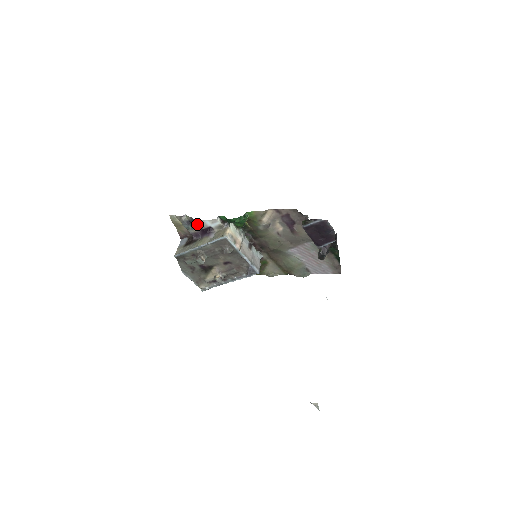
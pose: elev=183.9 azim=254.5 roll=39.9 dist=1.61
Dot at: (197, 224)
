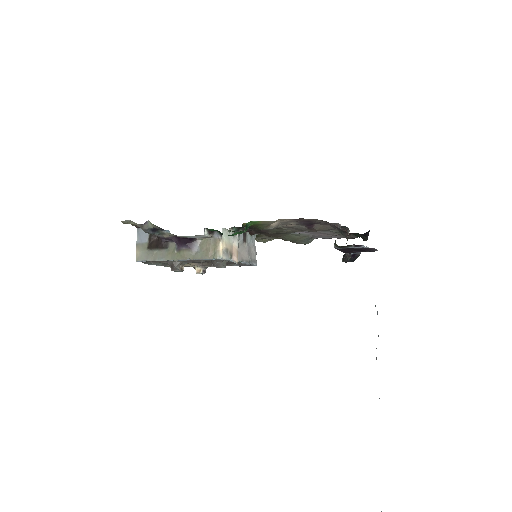
Dot at: (169, 231)
